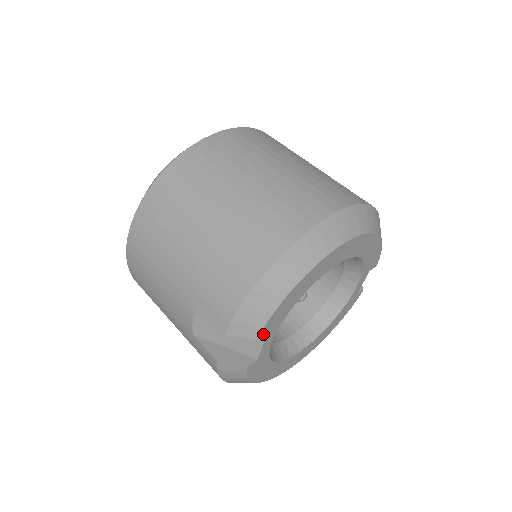
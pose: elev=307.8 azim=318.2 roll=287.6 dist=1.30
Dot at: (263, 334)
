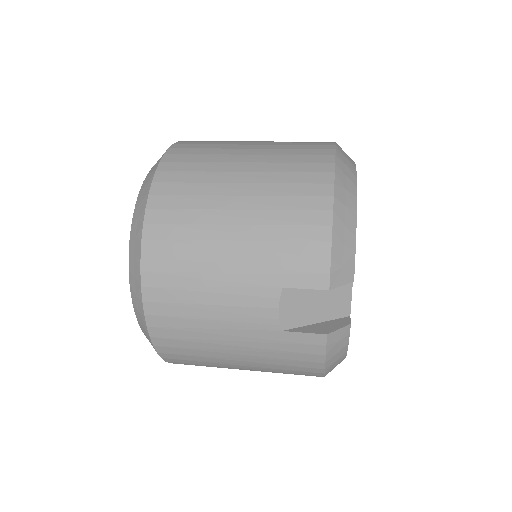
Dot at: (353, 275)
